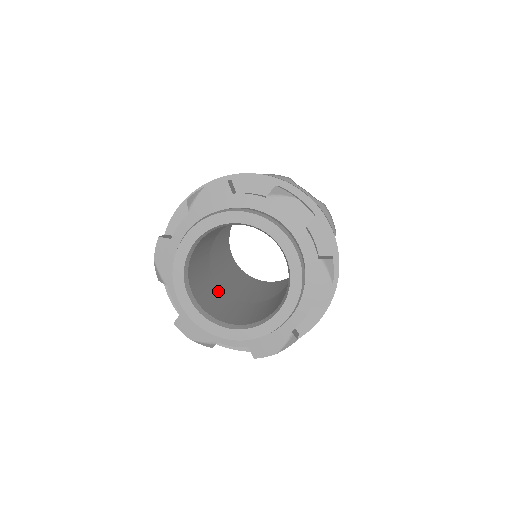
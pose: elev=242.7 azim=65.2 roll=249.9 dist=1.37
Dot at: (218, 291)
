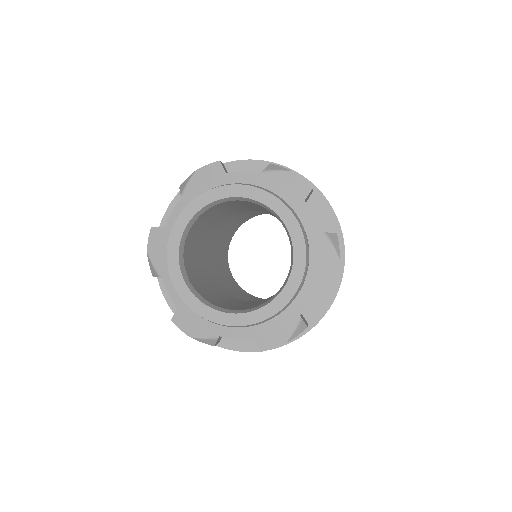
Dot at: (218, 289)
